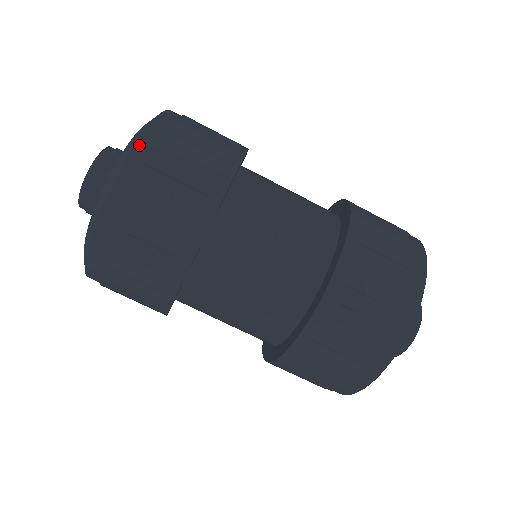
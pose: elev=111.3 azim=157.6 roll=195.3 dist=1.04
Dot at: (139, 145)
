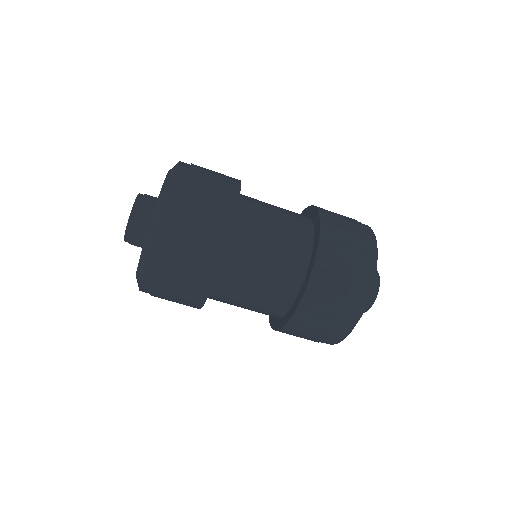
Dot at: (182, 162)
